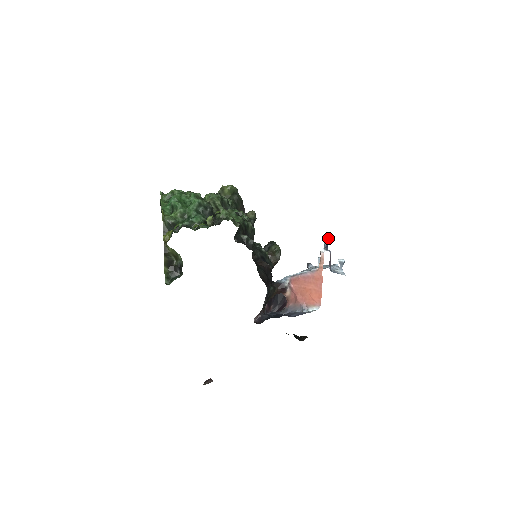
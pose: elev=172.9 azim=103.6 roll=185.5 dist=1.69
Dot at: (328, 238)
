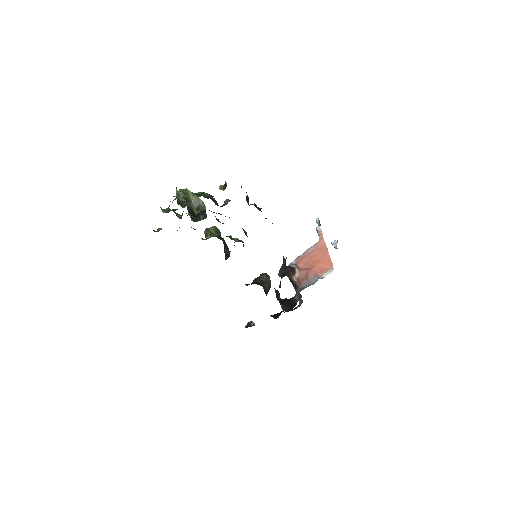
Dot at: (318, 219)
